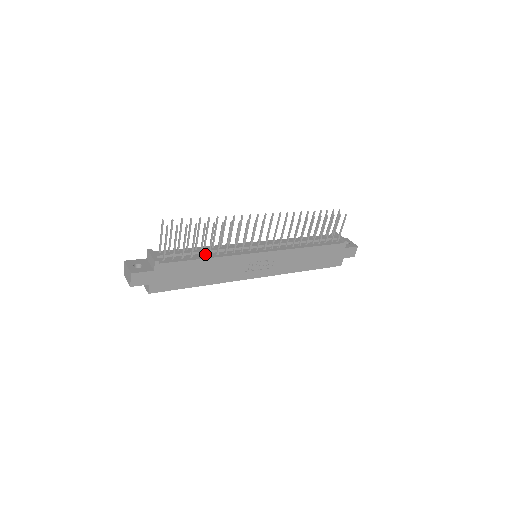
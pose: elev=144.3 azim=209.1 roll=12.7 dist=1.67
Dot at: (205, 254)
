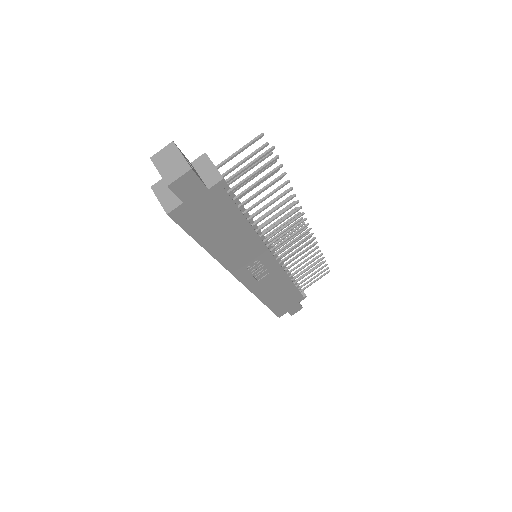
Dot at: (245, 215)
